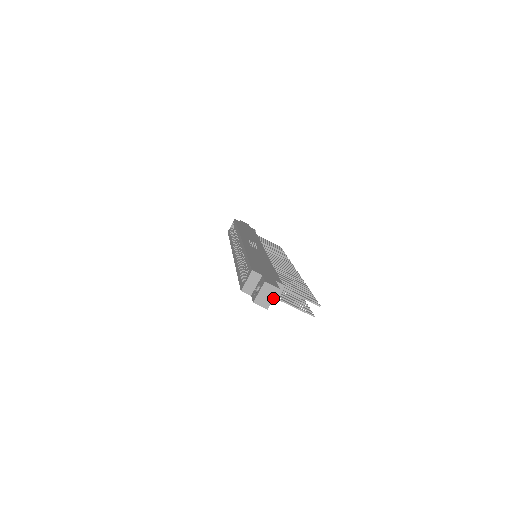
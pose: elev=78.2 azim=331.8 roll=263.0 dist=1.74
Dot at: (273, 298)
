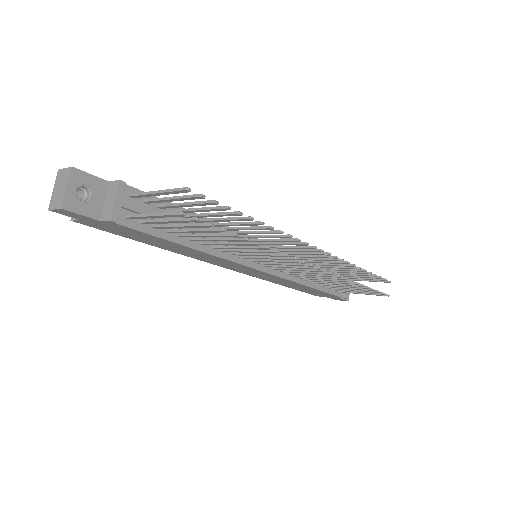
Dot at: (67, 186)
